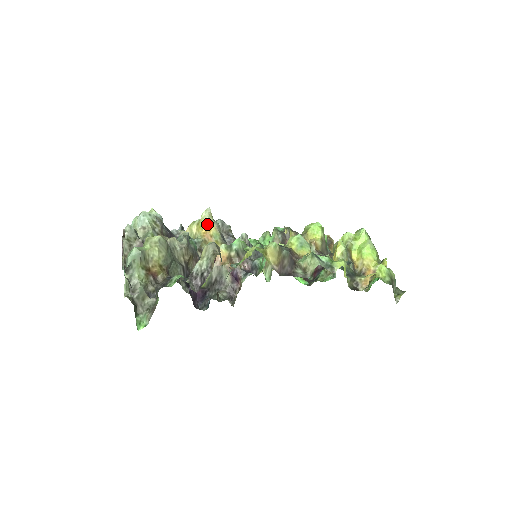
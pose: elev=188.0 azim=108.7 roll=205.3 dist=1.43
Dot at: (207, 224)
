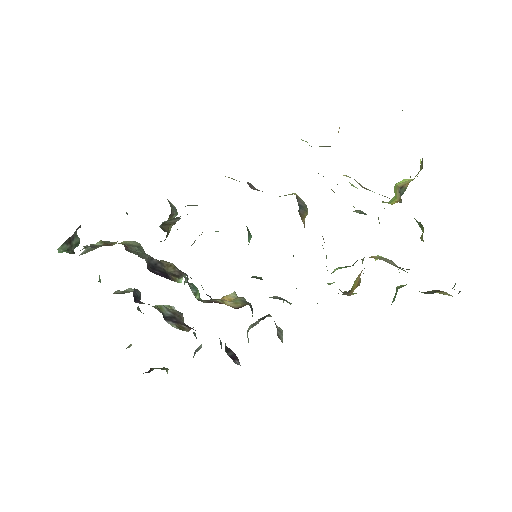
Dot at: (227, 297)
